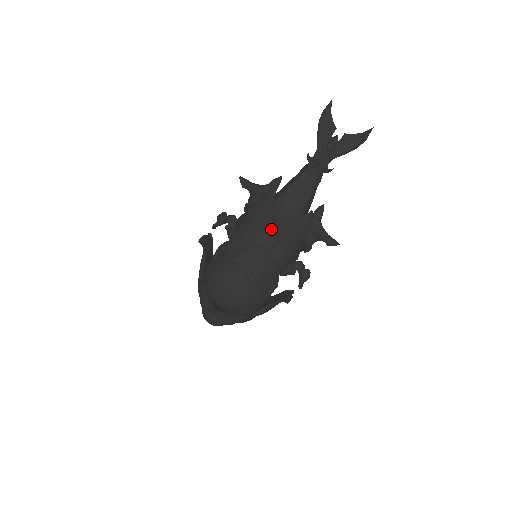
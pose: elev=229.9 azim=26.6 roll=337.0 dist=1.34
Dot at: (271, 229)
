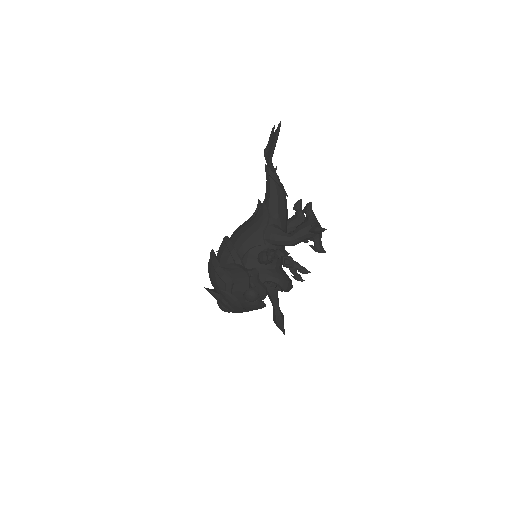
Dot at: (241, 226)
